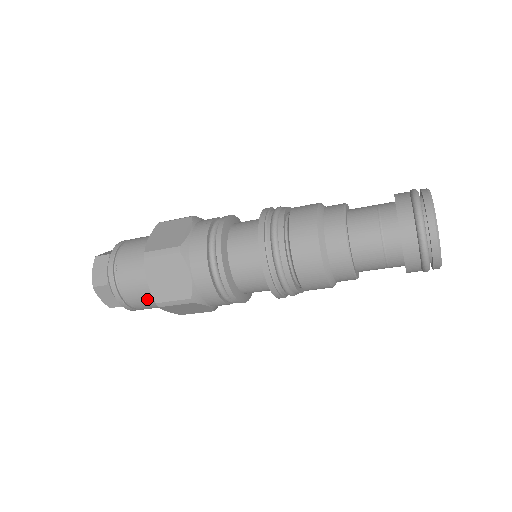
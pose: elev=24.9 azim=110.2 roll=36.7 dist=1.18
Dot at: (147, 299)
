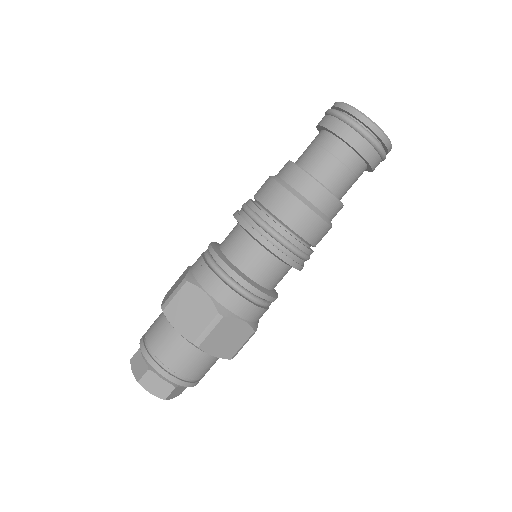
Dot at: (187, 354)
